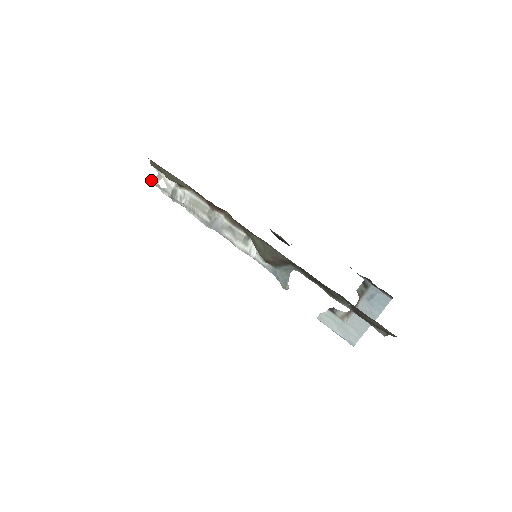
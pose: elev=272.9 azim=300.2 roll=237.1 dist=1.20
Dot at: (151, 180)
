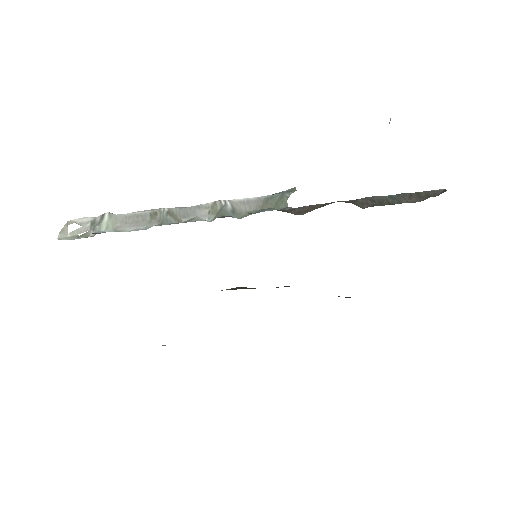
Dot at: occluded
